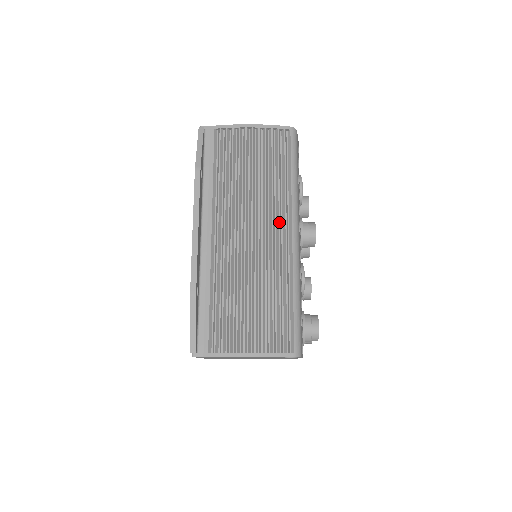
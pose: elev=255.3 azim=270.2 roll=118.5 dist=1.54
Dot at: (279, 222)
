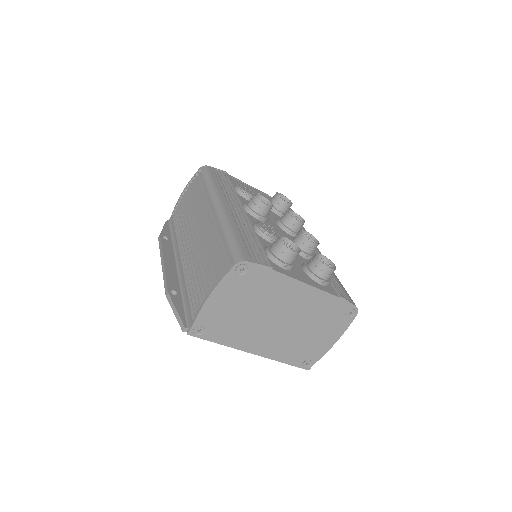
Dot at: (206, 210)
